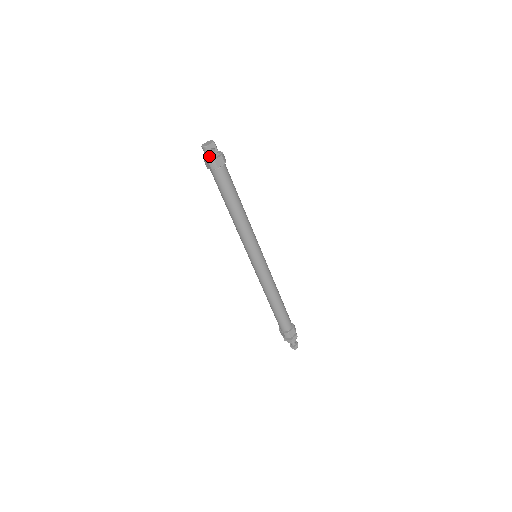
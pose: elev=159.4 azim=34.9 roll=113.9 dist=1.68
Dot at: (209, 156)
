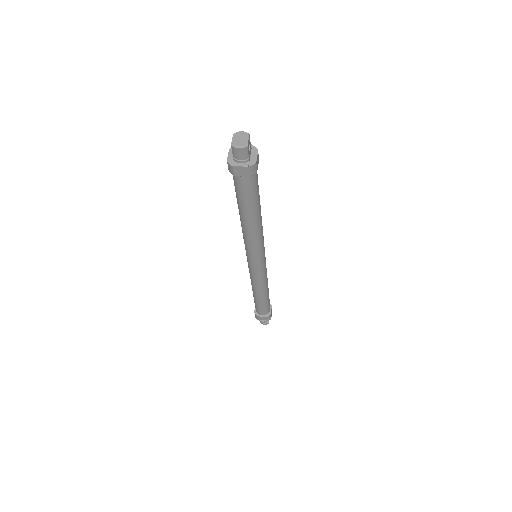
Dot at: (246, 158)
